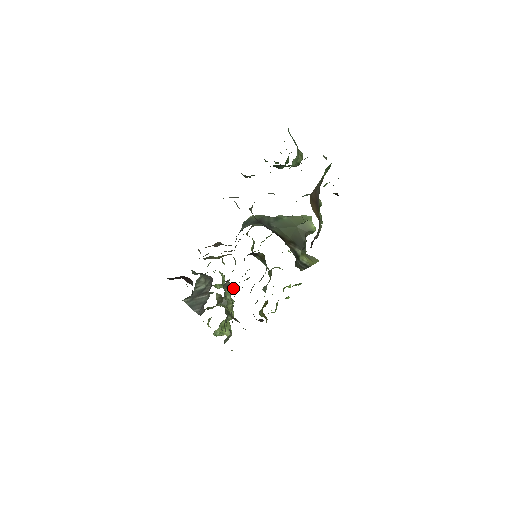
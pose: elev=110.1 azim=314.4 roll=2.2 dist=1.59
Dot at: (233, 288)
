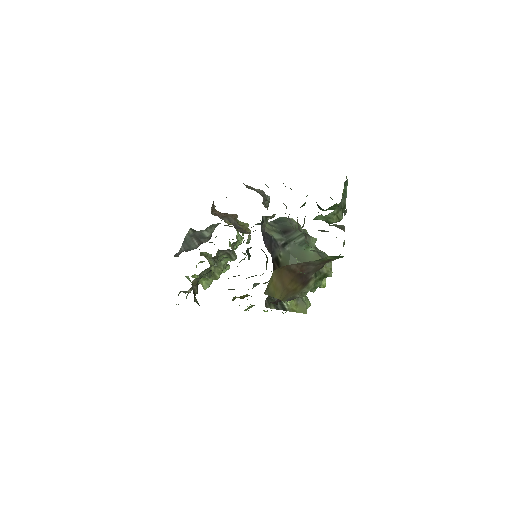
Dot at: (232, 259)
